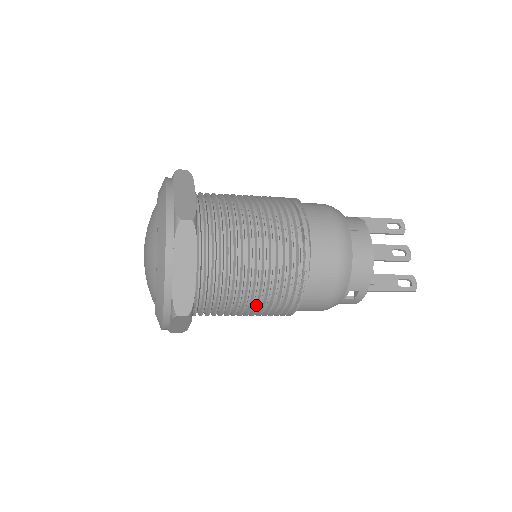
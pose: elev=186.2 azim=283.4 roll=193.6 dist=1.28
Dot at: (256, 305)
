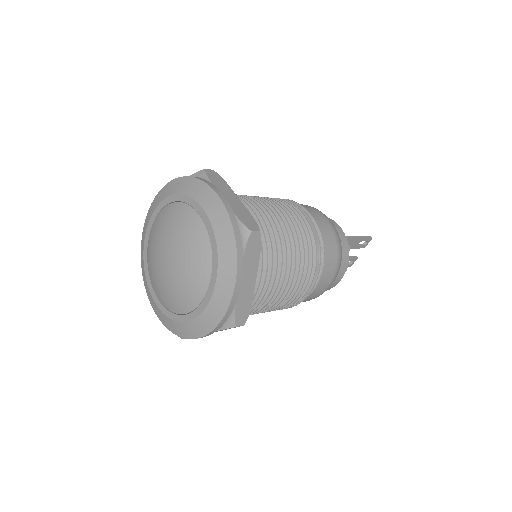
Dot at: occluded
